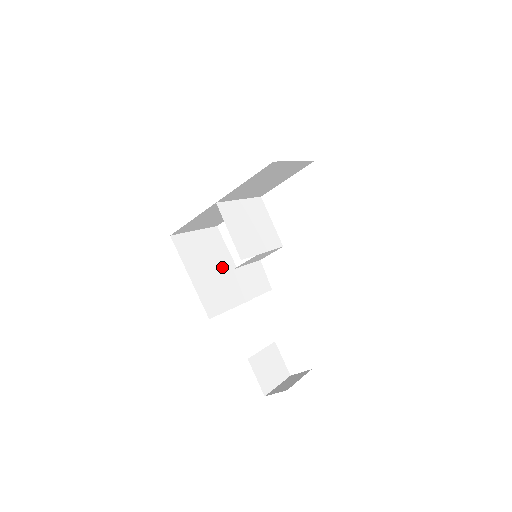
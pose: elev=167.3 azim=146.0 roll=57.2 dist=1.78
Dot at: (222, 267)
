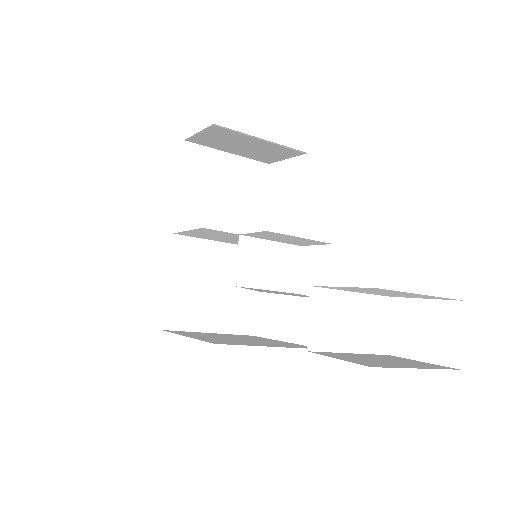
Dot at: (256, 340)
